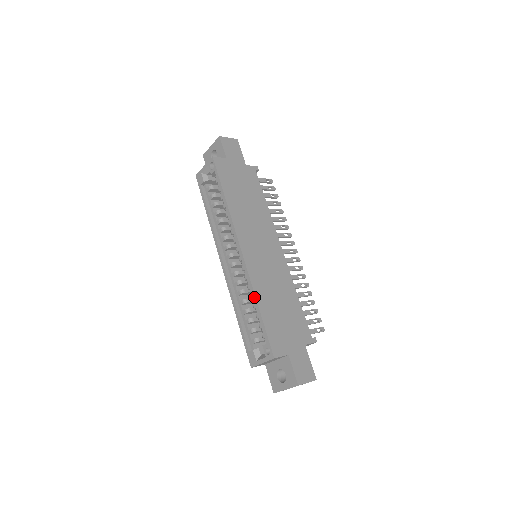
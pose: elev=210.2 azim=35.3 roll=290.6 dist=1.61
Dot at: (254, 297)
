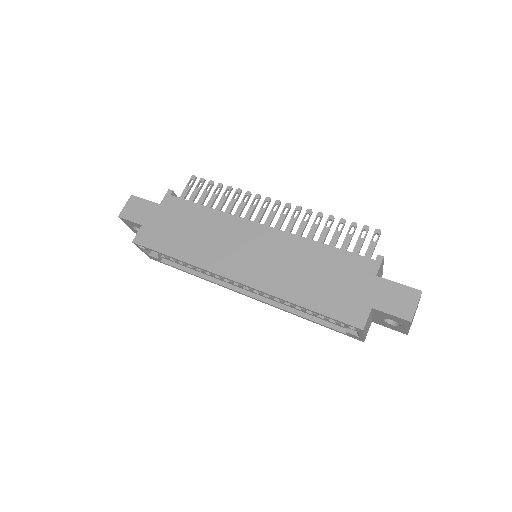
Dot at: occluded
